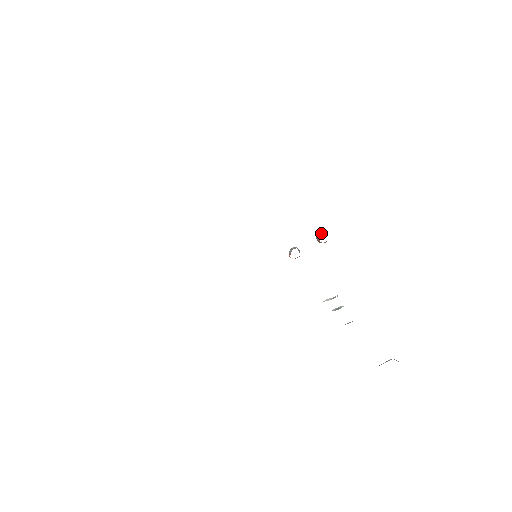
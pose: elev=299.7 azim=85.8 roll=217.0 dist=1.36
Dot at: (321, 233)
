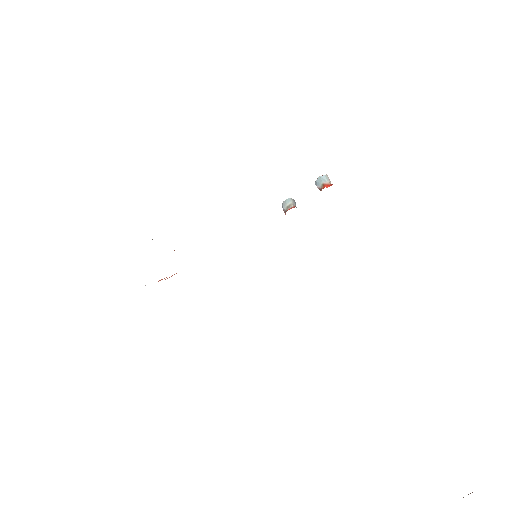
Dot at: (324, 184)
